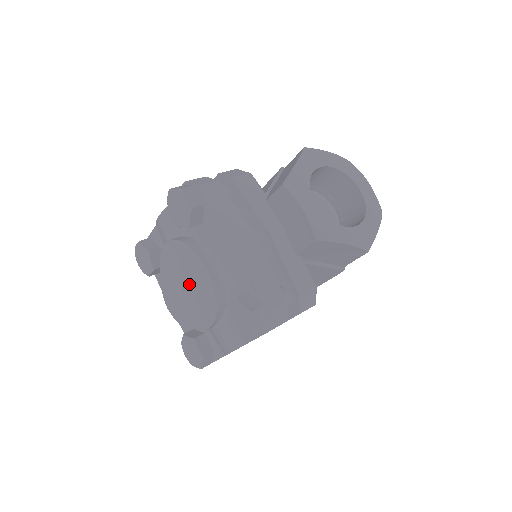
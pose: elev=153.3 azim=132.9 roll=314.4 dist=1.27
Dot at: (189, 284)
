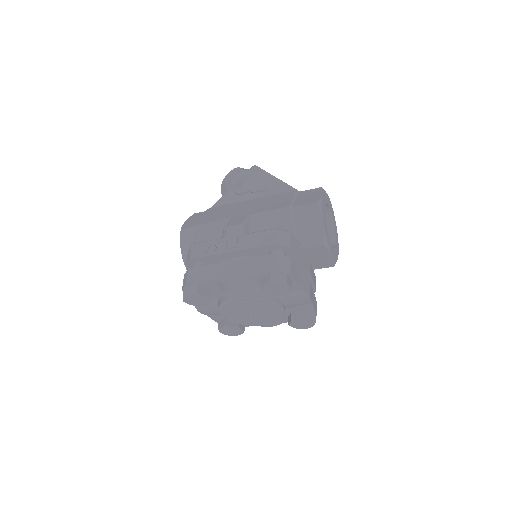
Dot at: (258, 313)
